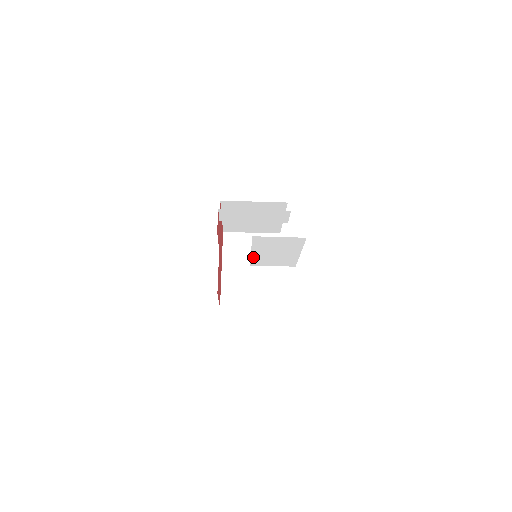
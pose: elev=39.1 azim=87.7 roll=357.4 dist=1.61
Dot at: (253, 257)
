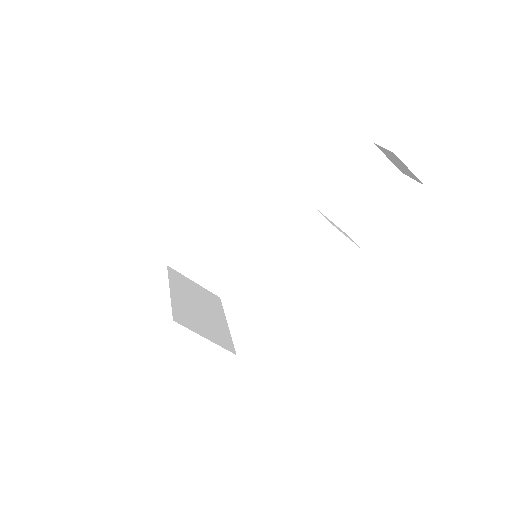
Dot at: (334, 189)
